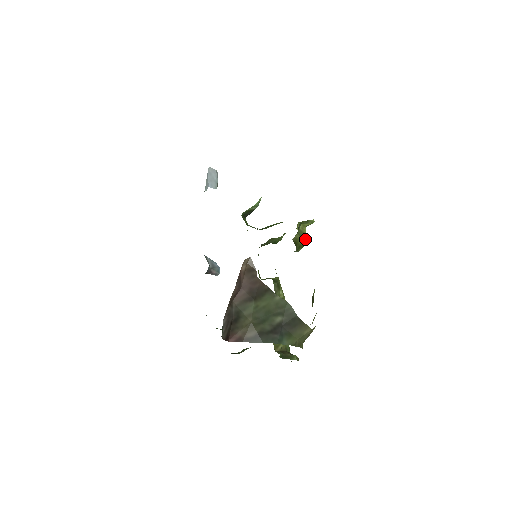
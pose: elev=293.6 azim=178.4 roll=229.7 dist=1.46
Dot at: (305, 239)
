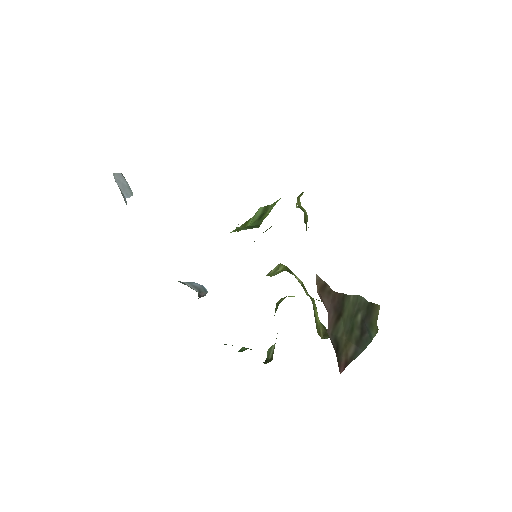
Dot at: (305, 213)
